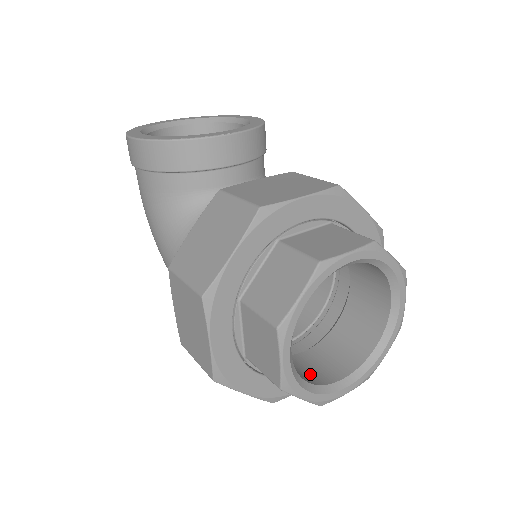
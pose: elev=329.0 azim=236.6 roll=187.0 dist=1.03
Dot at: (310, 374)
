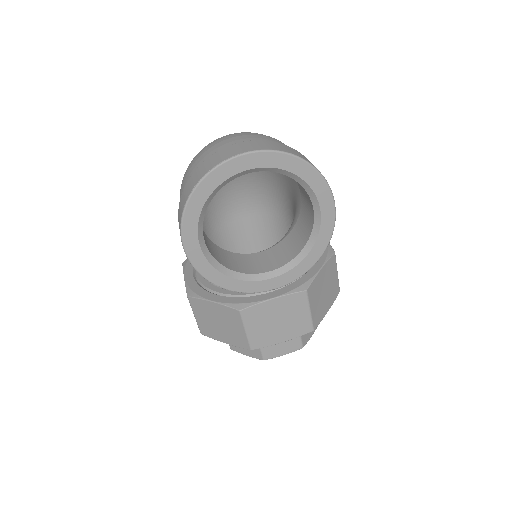
Dot at: occluded
